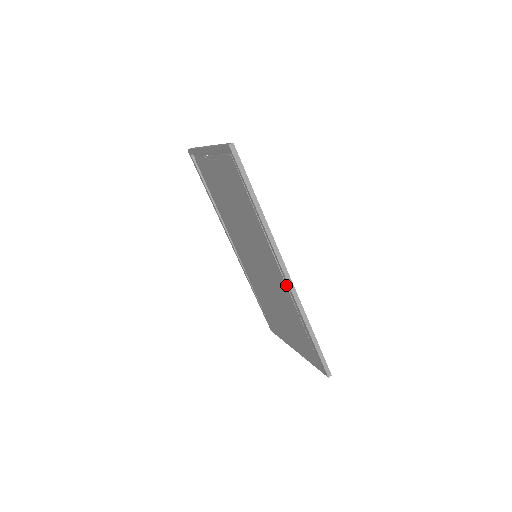
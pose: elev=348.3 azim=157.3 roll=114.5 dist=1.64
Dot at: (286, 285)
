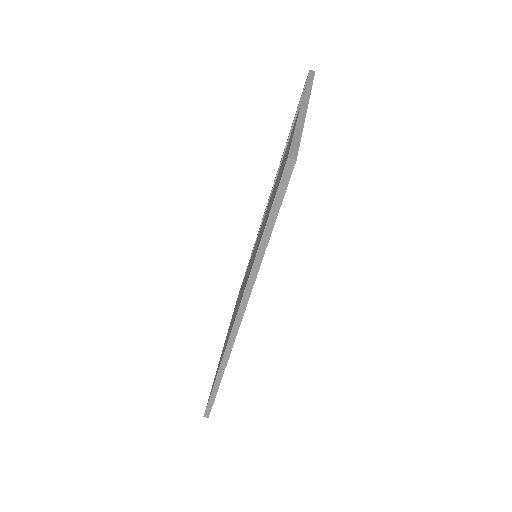
Dot at: occluded
